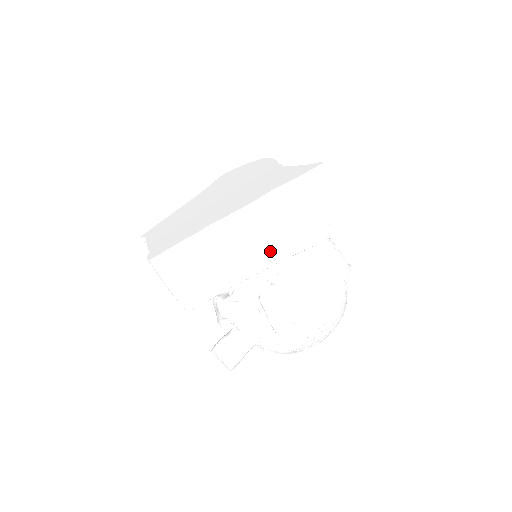
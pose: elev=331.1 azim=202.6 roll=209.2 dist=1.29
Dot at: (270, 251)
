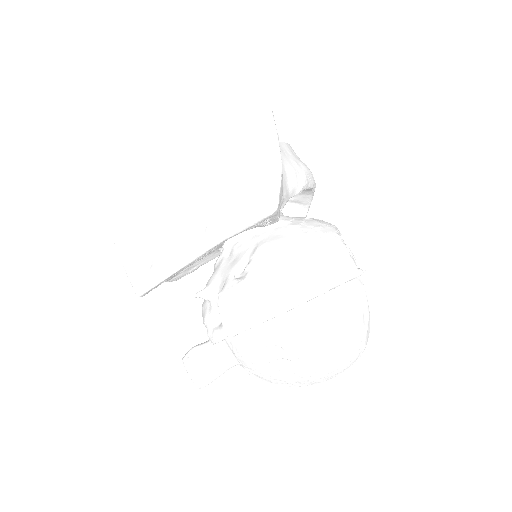
Dot at: (213, 226)
